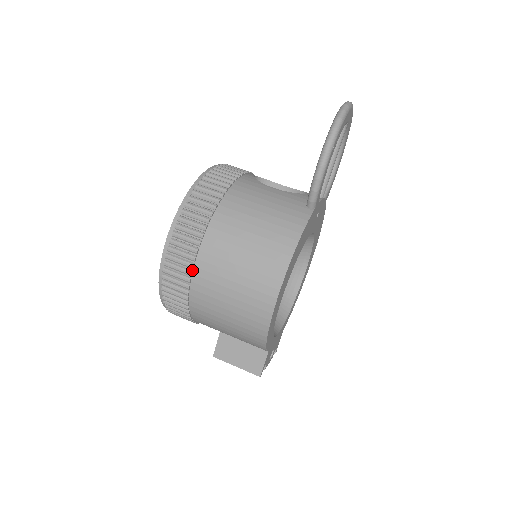
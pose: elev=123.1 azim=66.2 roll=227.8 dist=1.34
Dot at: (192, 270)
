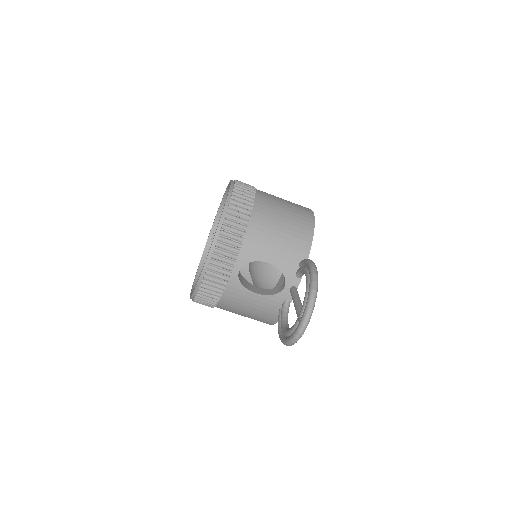
Dot at: occluded
